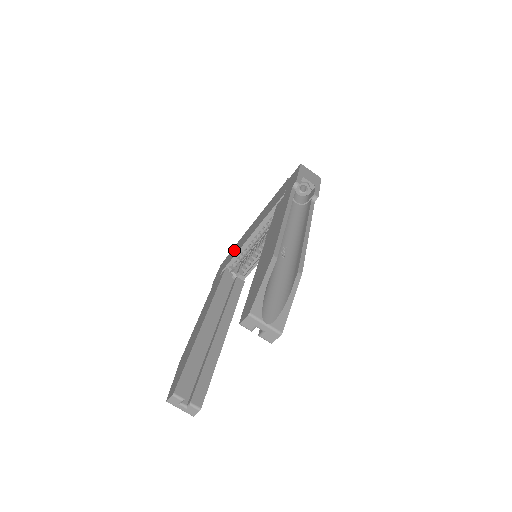
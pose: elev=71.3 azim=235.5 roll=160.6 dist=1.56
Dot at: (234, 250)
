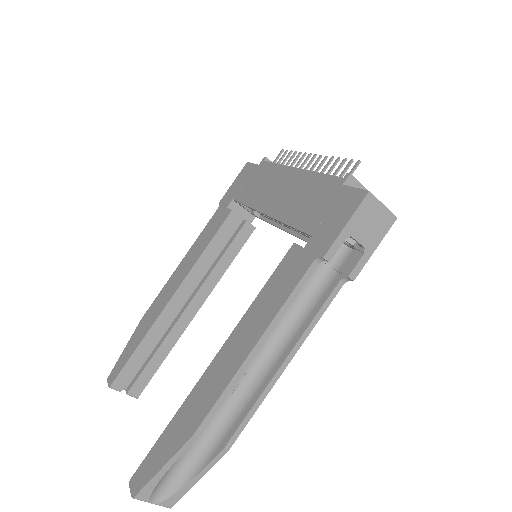
Dot at: (256, 181)
